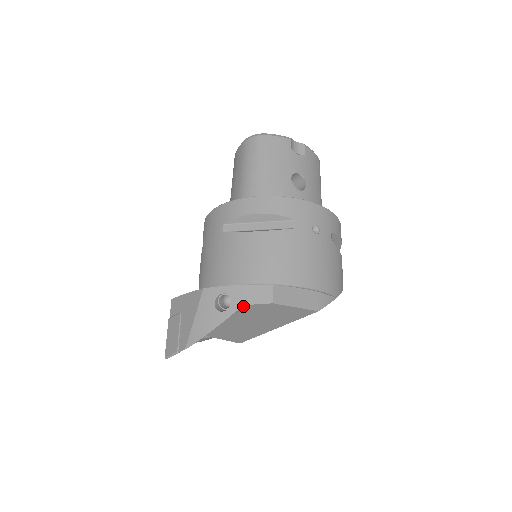
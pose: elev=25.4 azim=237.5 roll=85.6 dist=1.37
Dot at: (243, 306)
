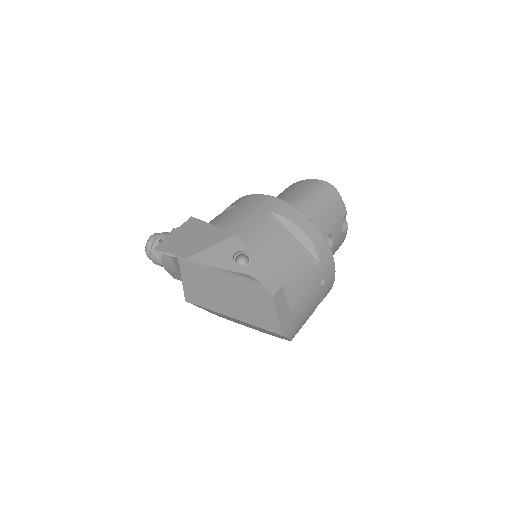
Dot at: (254, 276)
